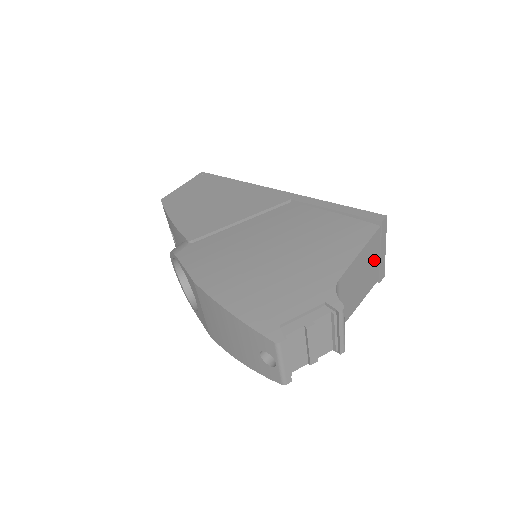
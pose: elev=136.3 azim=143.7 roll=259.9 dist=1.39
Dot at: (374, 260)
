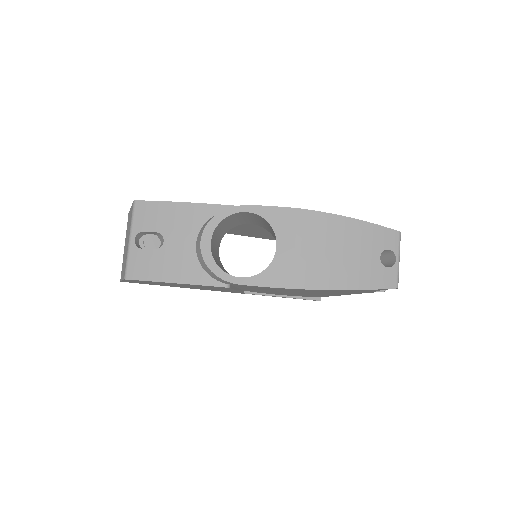
Dot at: occluded
